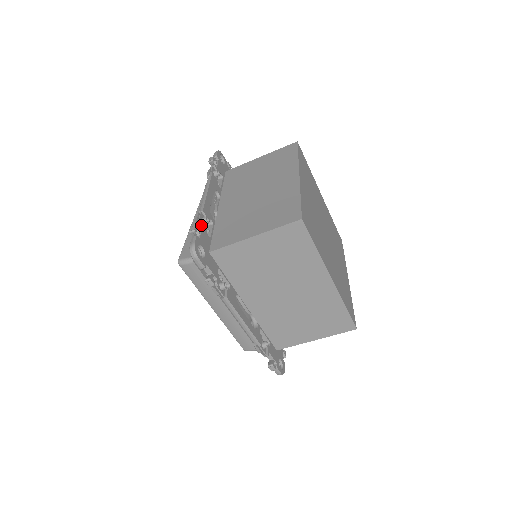
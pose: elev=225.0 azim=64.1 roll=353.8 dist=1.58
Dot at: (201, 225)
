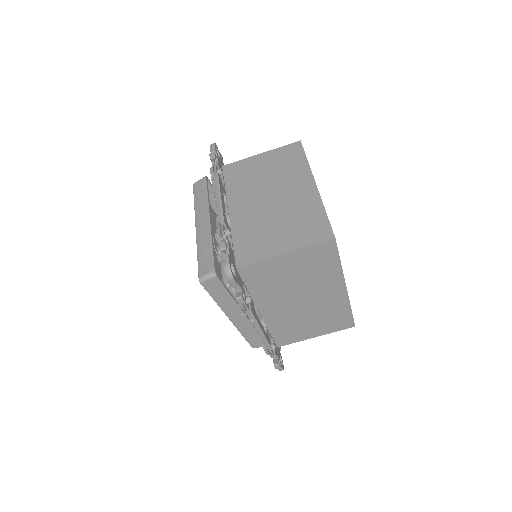
Dot at: occluded
